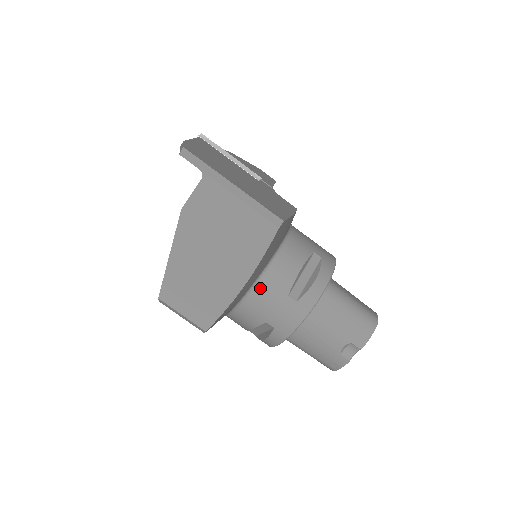
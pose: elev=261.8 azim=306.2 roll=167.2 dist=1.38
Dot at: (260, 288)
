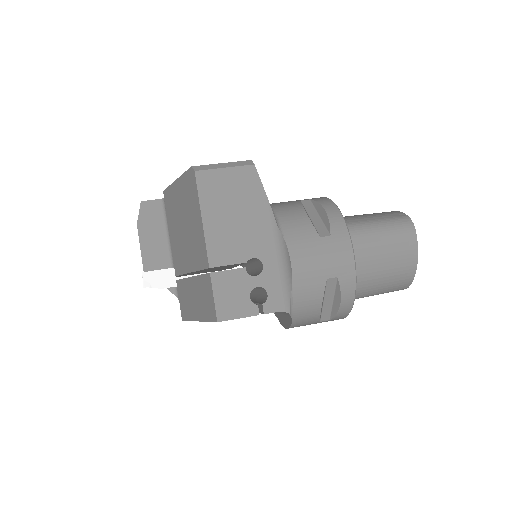
Dot at: occluded
